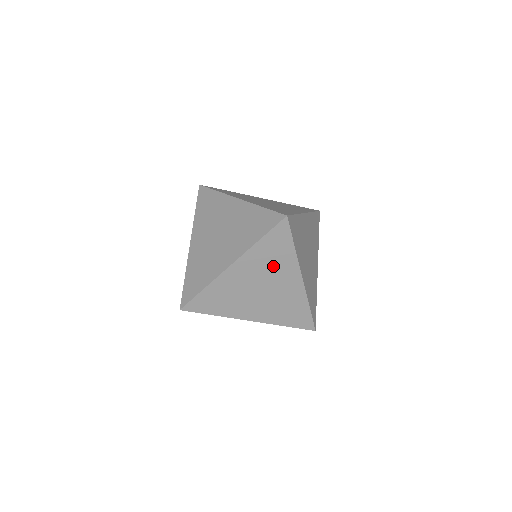
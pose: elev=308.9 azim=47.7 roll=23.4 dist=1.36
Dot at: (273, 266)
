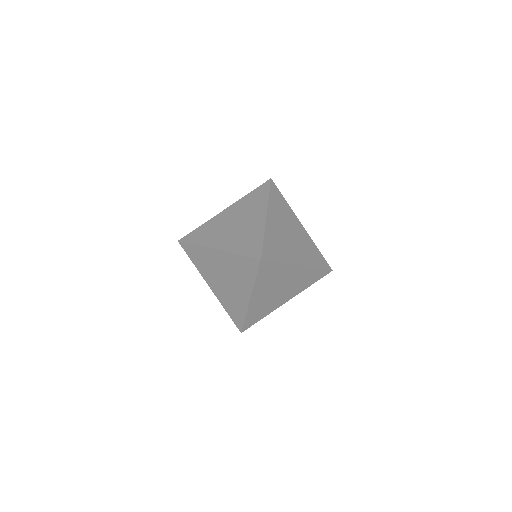
Dot at: (276, 278)
